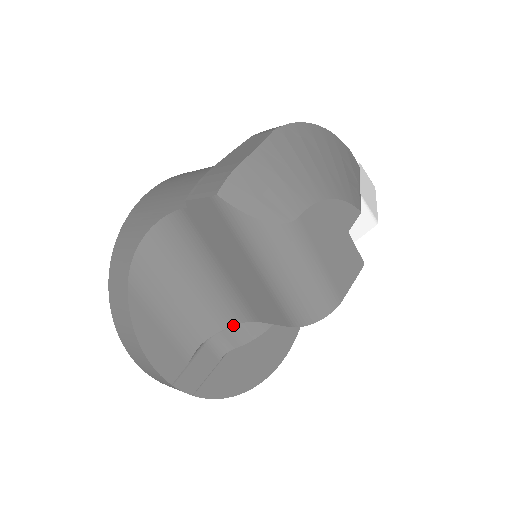
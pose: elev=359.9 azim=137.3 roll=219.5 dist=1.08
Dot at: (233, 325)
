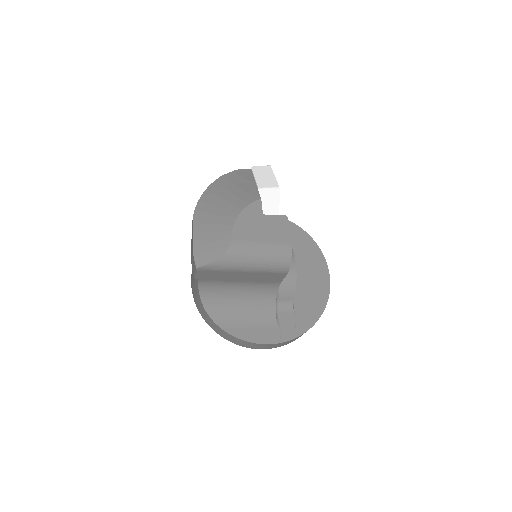
Dot at: occluded
